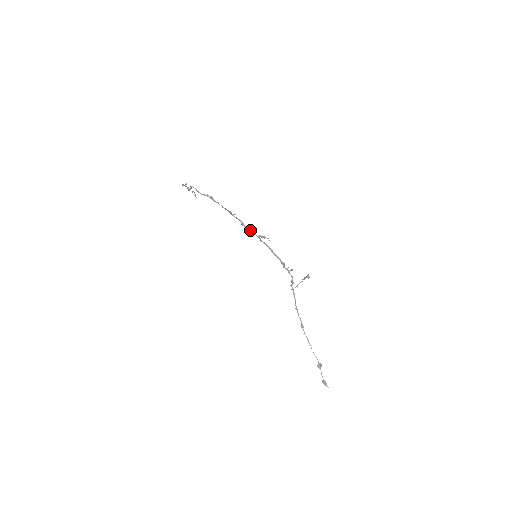
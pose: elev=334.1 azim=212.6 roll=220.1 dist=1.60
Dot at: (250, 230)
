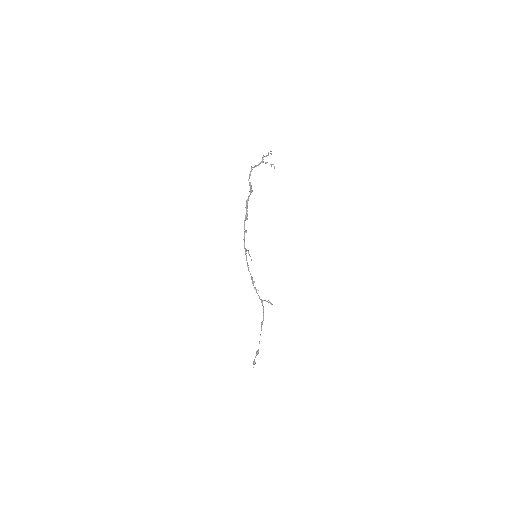
Dot at: (244, 241)
